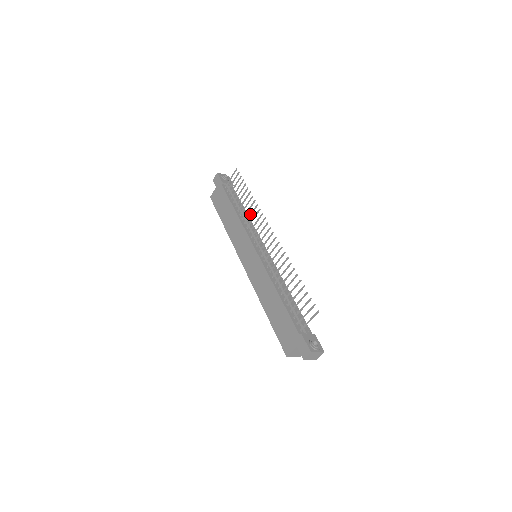
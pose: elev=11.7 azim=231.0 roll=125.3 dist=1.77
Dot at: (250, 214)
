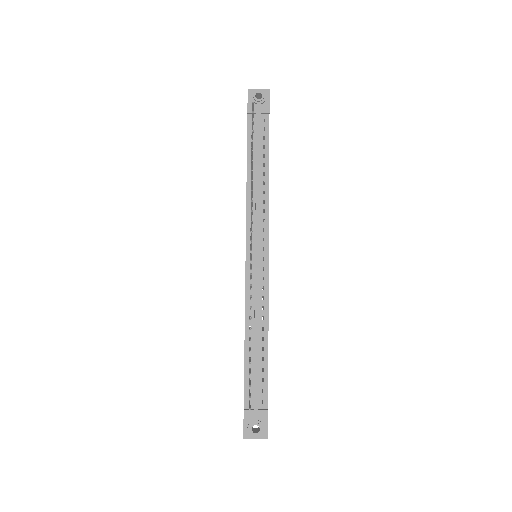
Dot at: occluded
